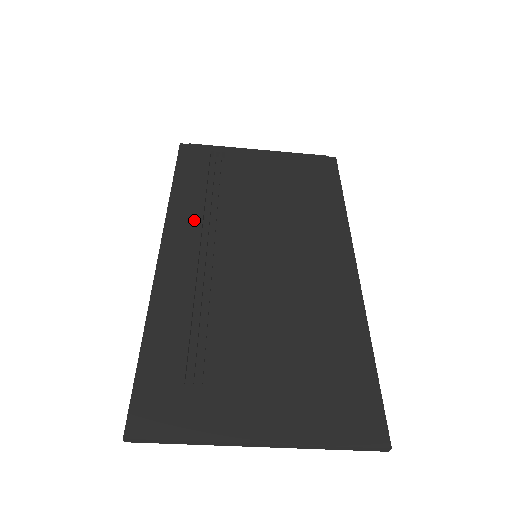
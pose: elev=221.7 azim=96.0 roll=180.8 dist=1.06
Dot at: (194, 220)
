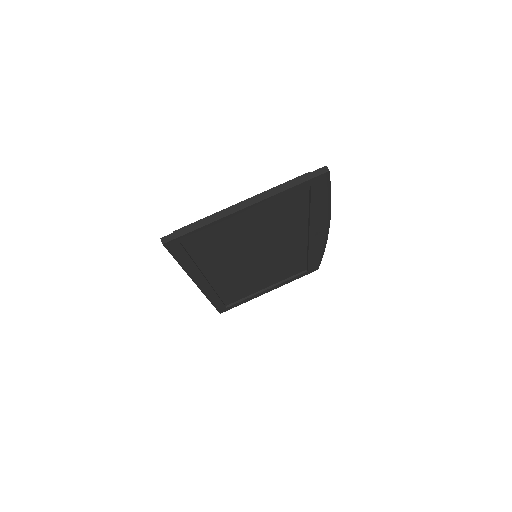
Dot at: occluded
